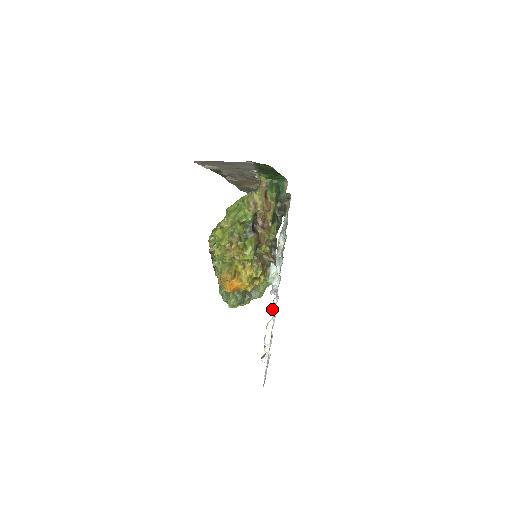
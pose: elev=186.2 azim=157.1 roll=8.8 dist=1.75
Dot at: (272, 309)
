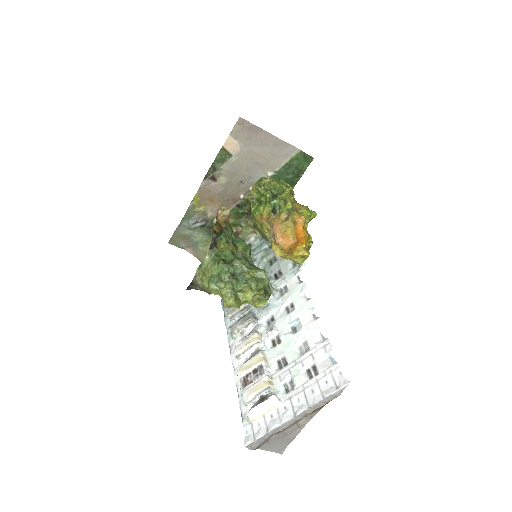
Dot at: (269, 329)
